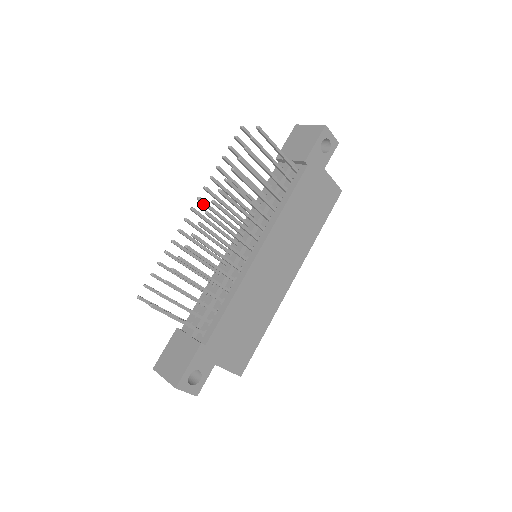
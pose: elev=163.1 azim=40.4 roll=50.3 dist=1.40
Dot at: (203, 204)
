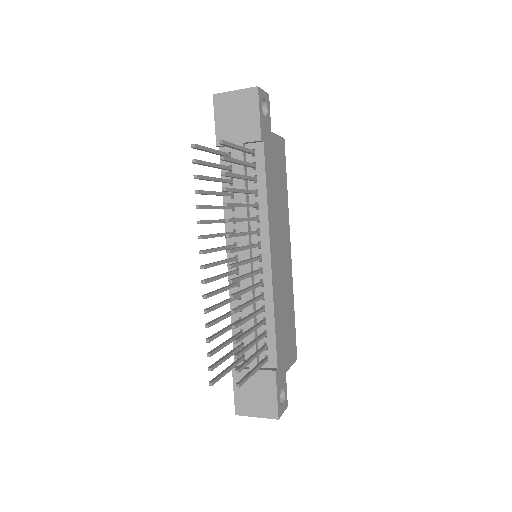
Dot at: (205, 253)
